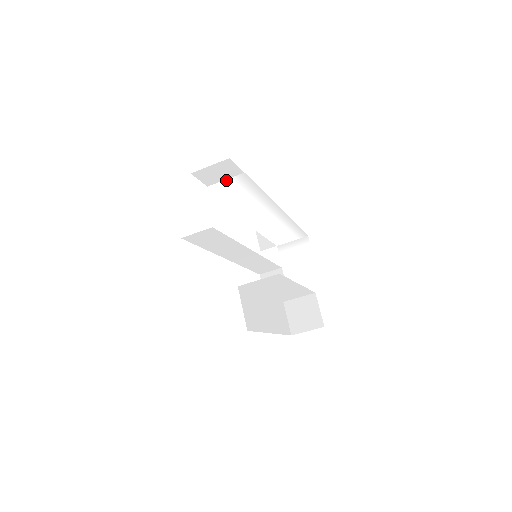
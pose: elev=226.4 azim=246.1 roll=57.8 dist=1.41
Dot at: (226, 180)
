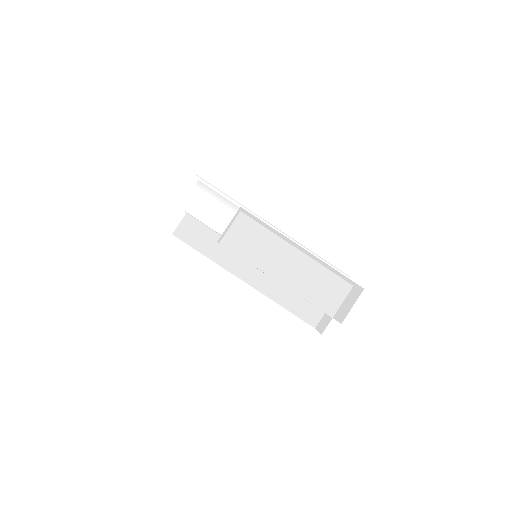
Dot at: (192, 192)
